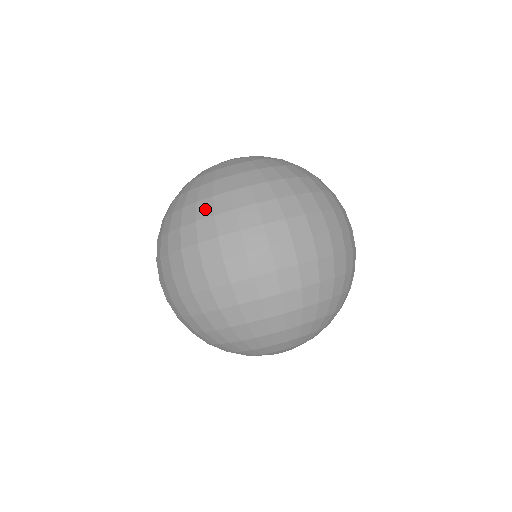
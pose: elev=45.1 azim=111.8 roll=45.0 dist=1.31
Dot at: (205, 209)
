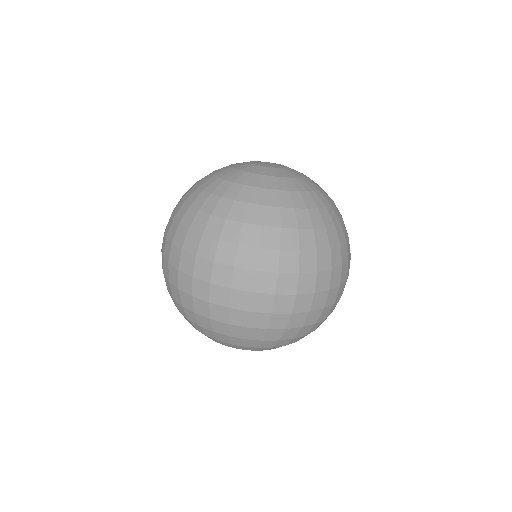
Dot at: (290, 240)
